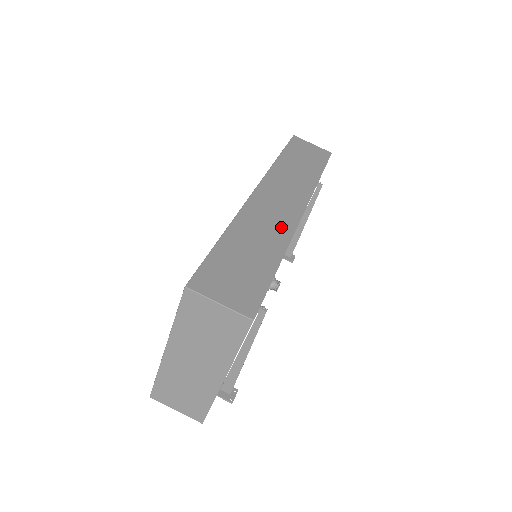
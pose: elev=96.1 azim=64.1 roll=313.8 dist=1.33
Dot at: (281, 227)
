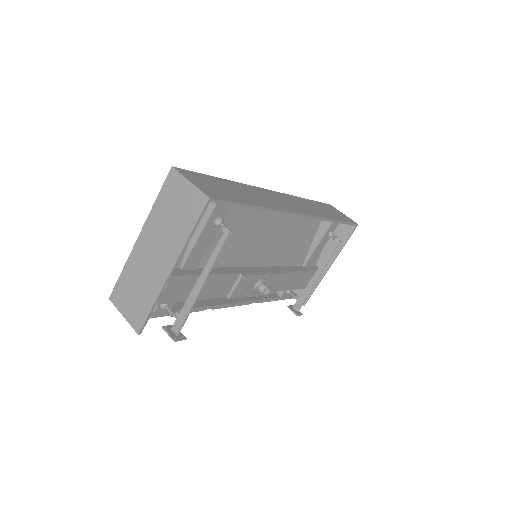
Dot at: (276, 204)
